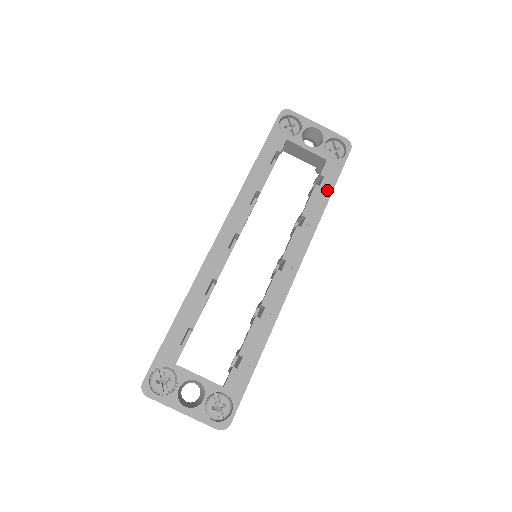
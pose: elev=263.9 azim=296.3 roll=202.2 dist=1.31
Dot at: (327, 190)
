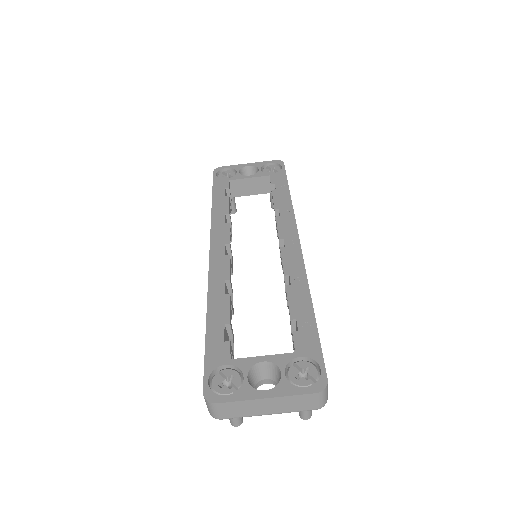
Dot at: (284, 189)
